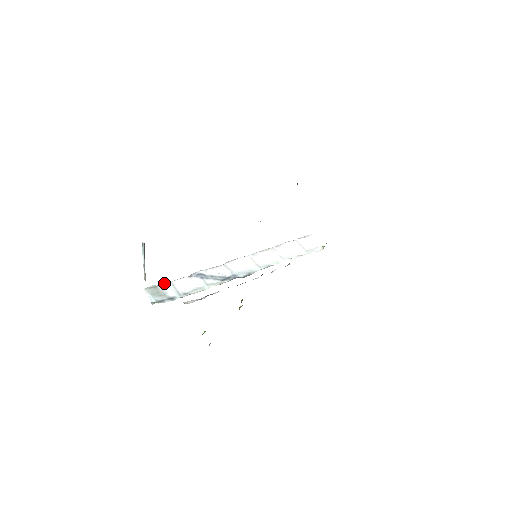
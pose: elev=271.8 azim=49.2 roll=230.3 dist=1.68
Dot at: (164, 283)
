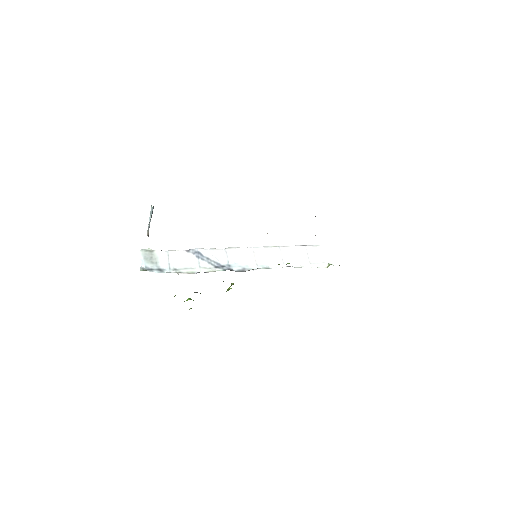
Dot at: (161, 250)
